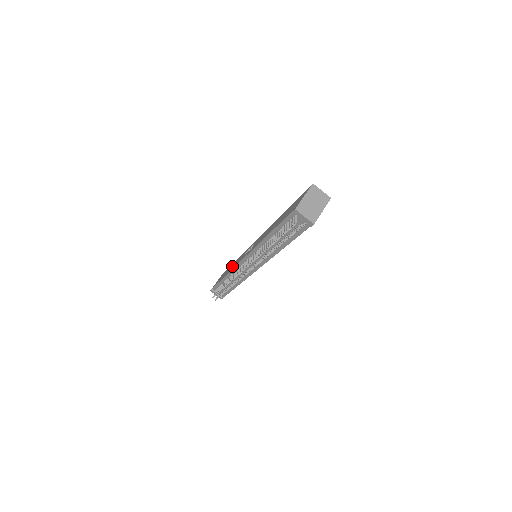
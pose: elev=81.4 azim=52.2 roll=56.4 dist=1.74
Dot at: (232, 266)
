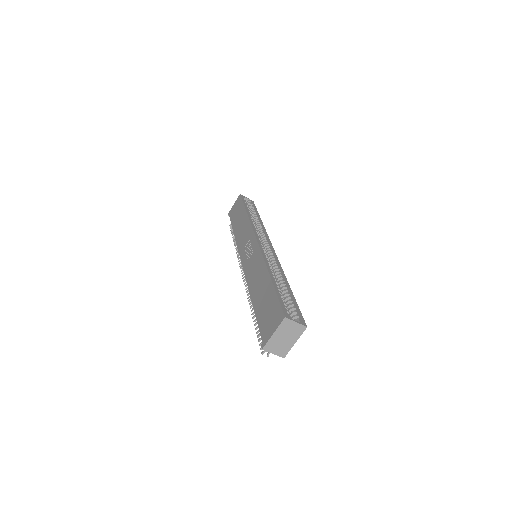
Dot at: (240, 227)
